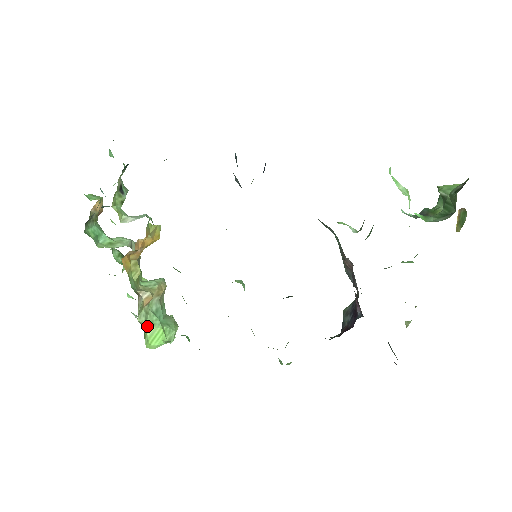
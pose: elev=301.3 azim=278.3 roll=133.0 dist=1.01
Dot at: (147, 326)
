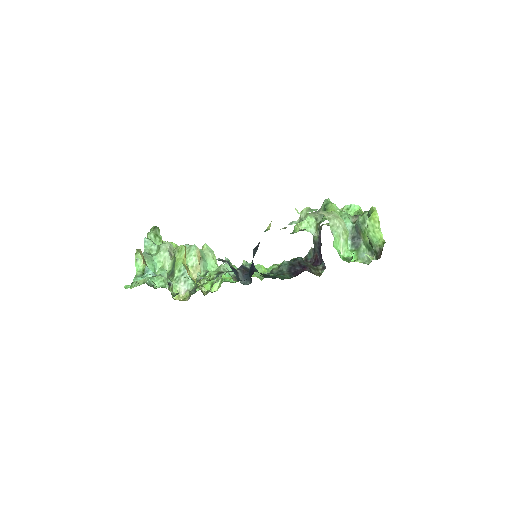
Dot at: occluded
